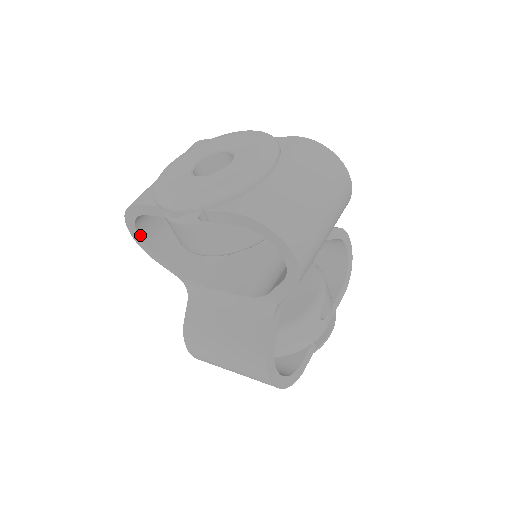
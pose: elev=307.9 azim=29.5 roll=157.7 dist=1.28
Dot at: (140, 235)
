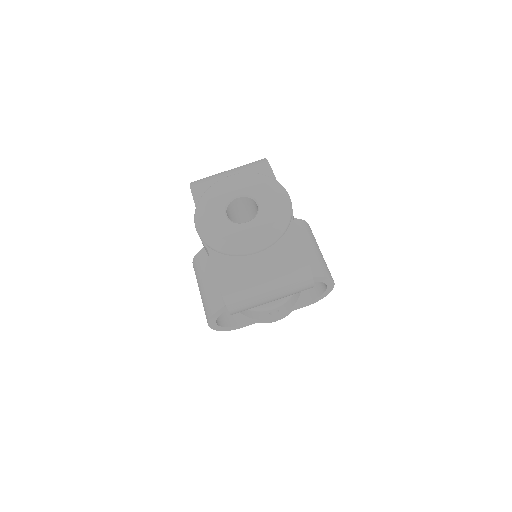
Dot at: occluded
